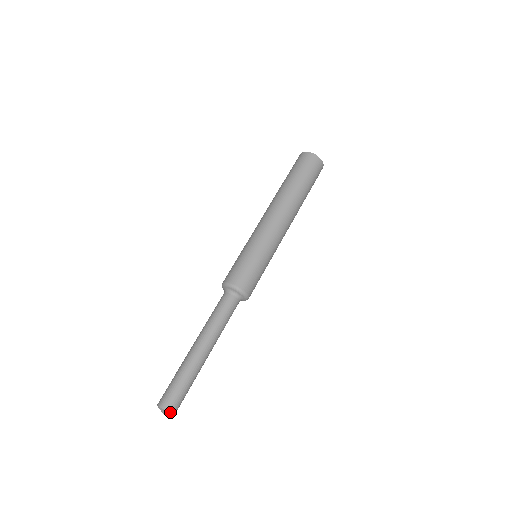
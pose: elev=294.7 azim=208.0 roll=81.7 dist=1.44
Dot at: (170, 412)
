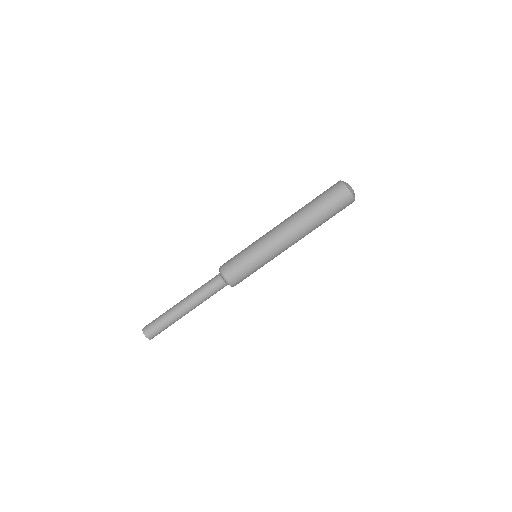
Dot at: (146, 336)
